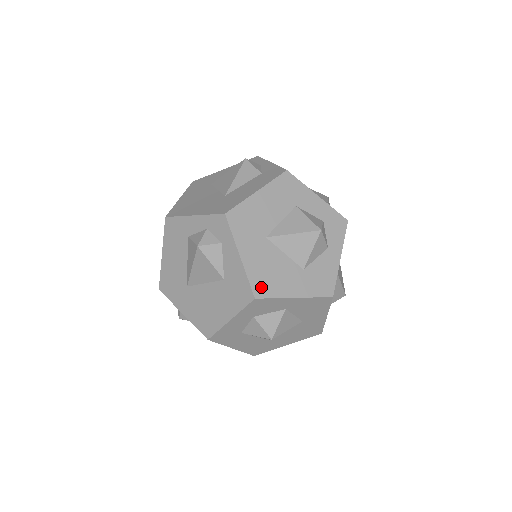
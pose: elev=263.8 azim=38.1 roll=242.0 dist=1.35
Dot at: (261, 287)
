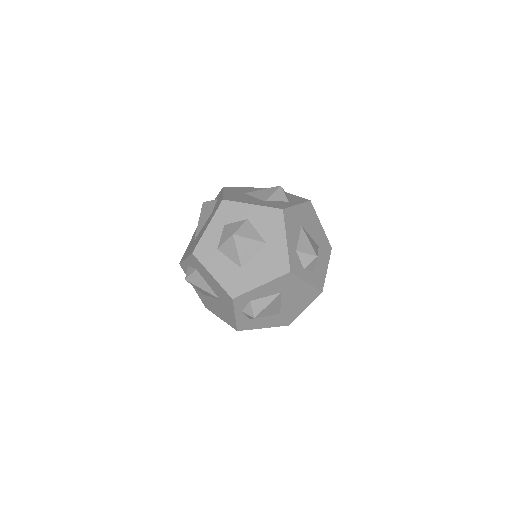
Dot at: (230, 199)
